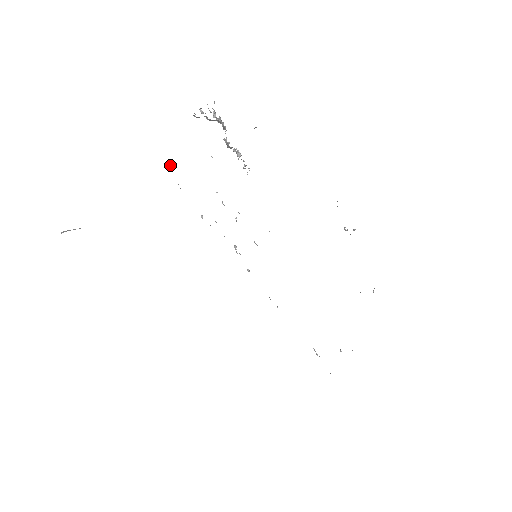
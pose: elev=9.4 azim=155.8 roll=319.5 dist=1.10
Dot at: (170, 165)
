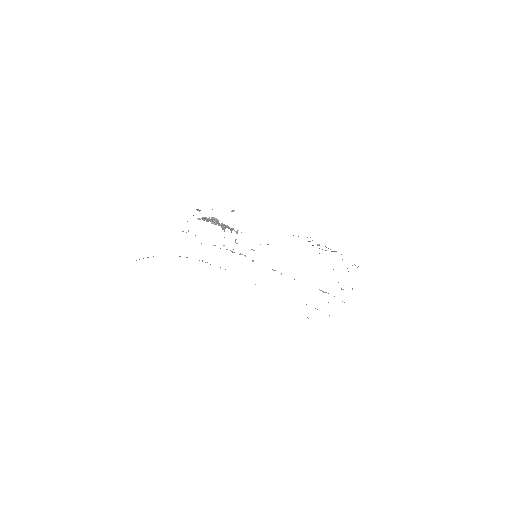
Dot at: (188, 230)
